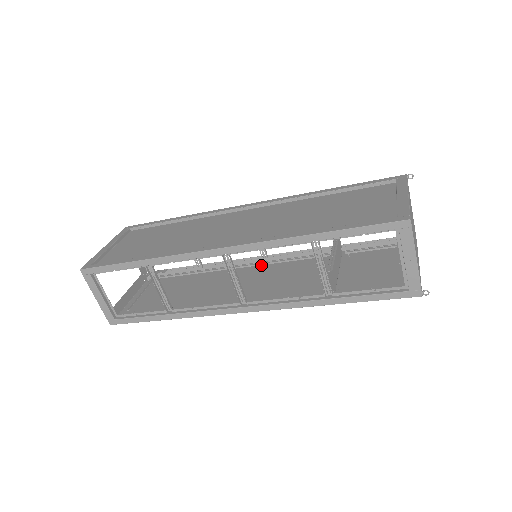
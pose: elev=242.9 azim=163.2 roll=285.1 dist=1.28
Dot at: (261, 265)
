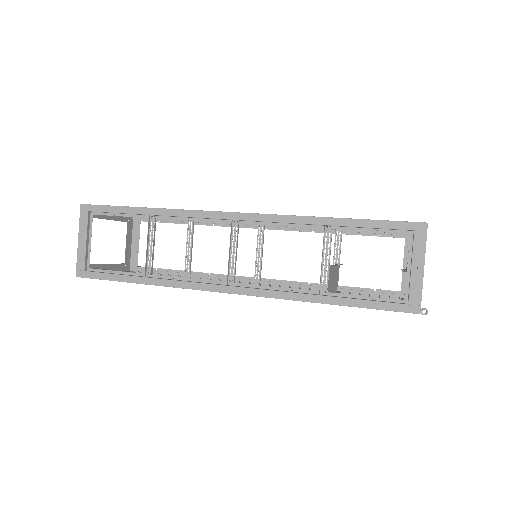
Dot at: occluded
